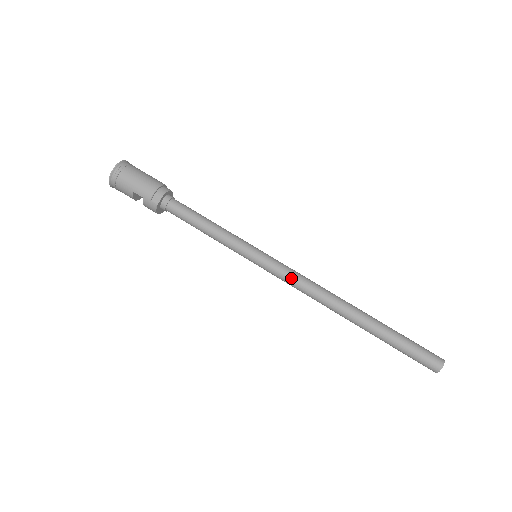
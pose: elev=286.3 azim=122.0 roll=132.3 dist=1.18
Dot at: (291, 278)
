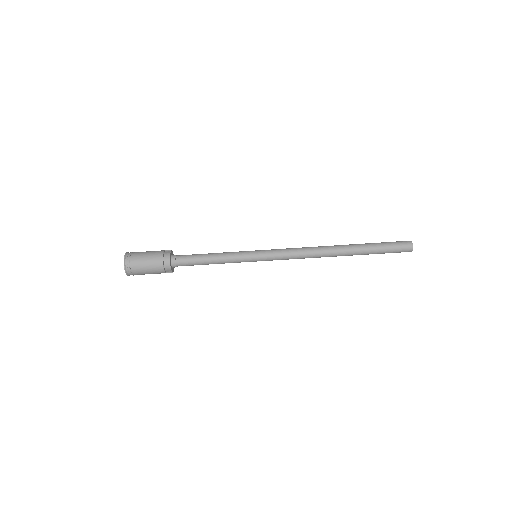
Dot at: (288, 259)
